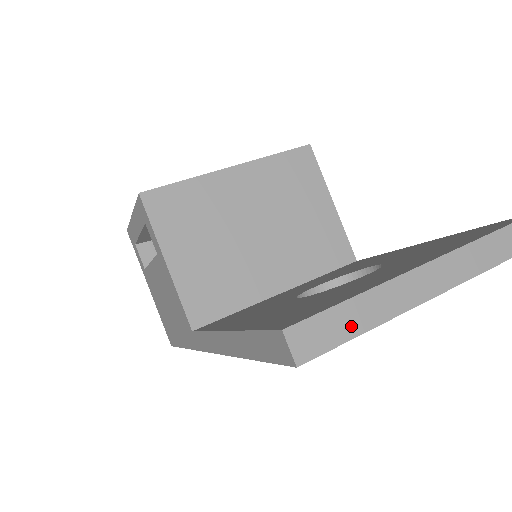
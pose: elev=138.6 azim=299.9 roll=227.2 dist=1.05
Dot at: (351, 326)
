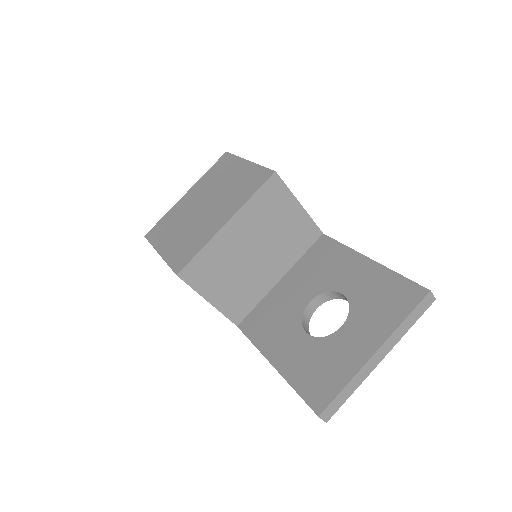
Dot at: (345, 397)
